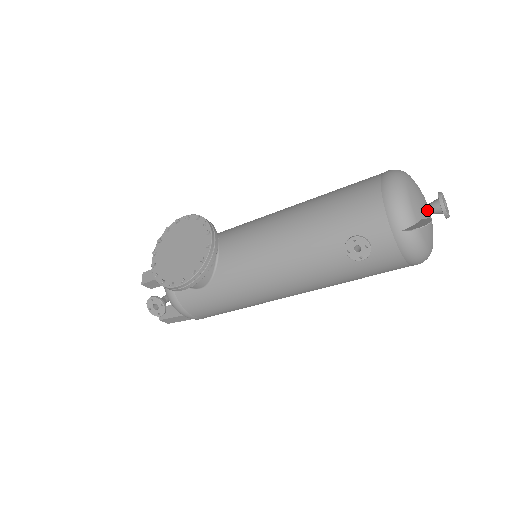
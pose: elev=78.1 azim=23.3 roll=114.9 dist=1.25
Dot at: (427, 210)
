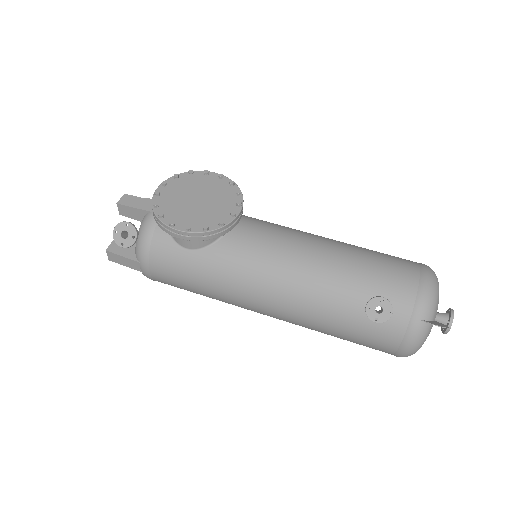
Dot at: occluded
